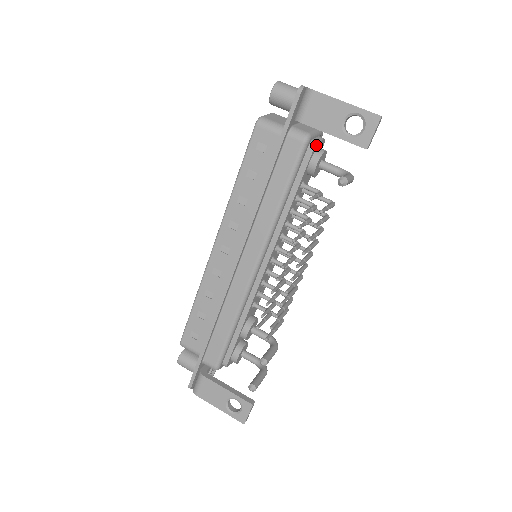
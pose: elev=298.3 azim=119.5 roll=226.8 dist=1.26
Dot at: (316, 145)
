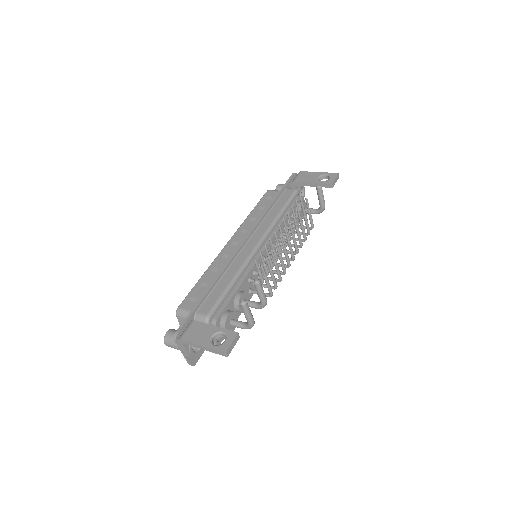
Dot at: (302, 197)
